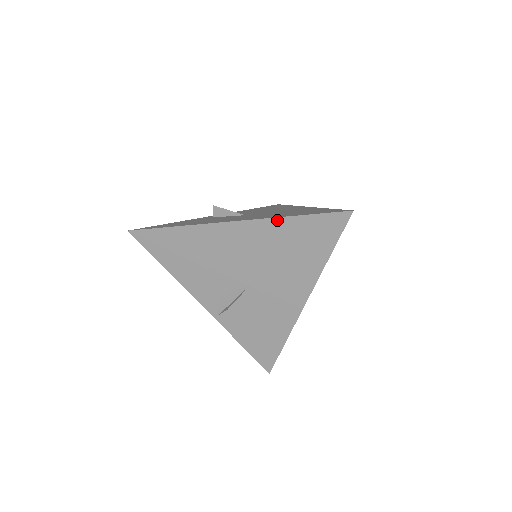
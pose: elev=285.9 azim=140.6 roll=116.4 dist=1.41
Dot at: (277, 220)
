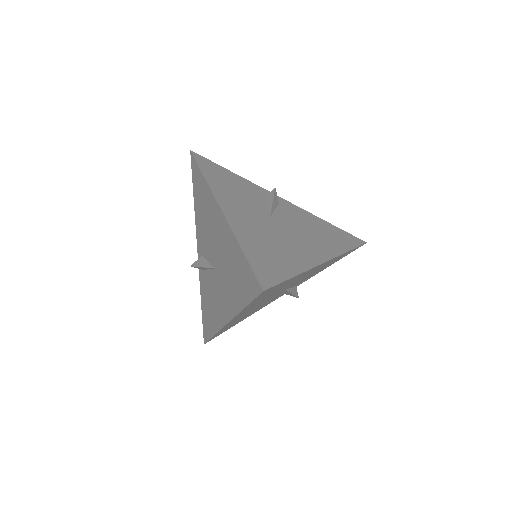
Dot at: (234, 238)
